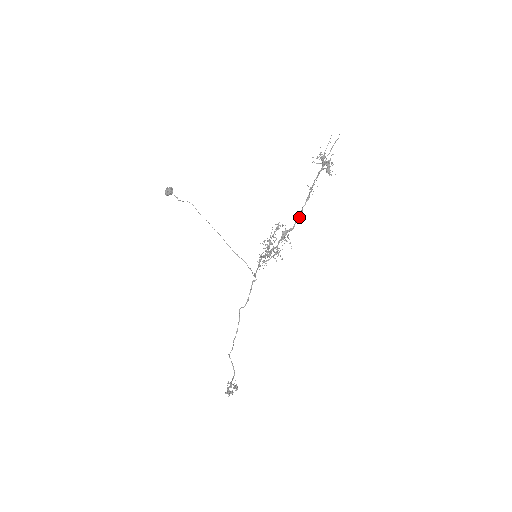
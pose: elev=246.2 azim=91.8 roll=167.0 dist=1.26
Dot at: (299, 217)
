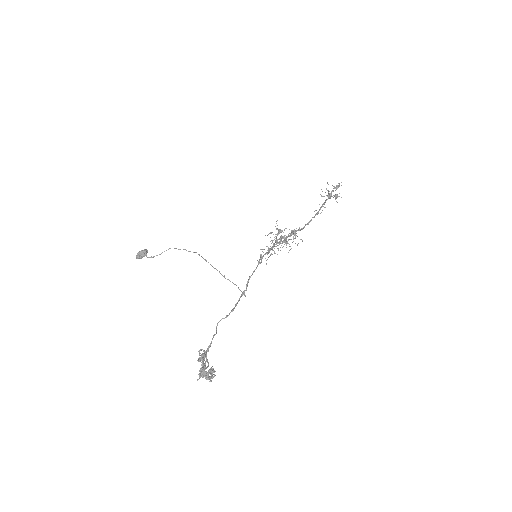
Dot at: (309, 222)
